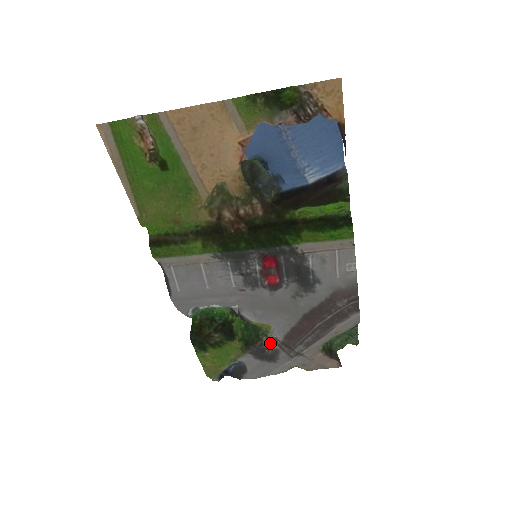
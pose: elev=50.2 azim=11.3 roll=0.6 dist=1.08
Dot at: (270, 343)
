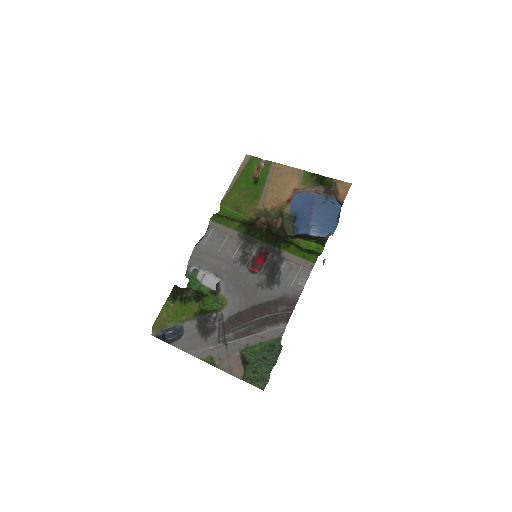
Dot at: (216, 318)
